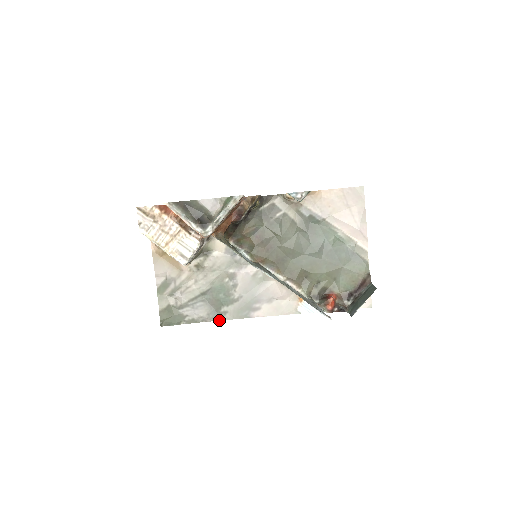
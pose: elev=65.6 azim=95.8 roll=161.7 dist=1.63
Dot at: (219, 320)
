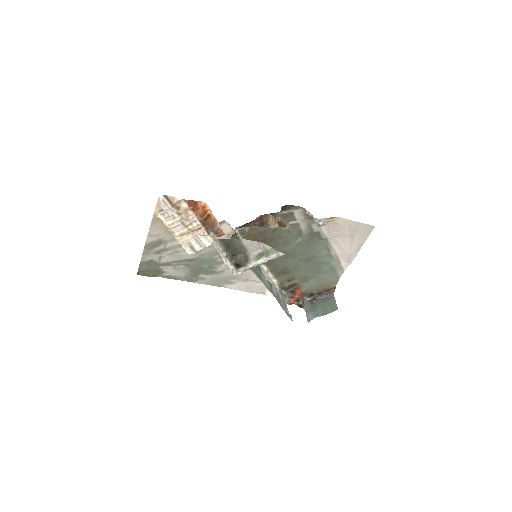
Dot at: (194, 282)
